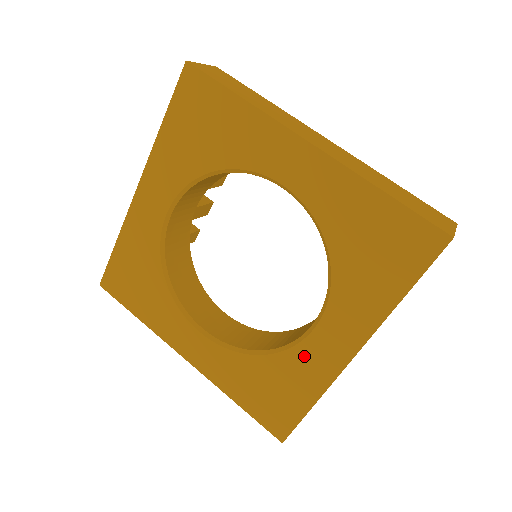
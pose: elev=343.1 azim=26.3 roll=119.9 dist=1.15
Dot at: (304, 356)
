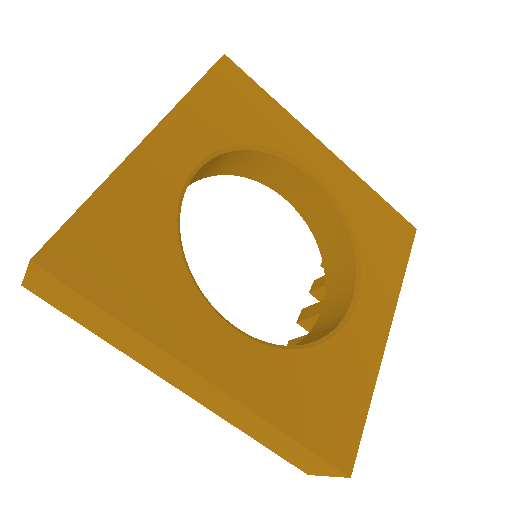
Dot at: (353, 338)
